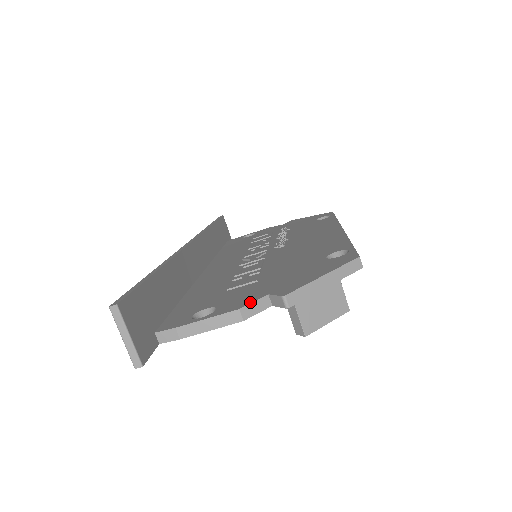
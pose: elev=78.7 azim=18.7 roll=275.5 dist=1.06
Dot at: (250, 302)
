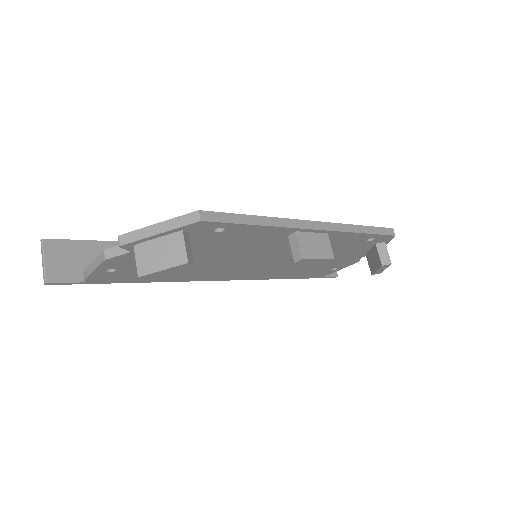
Dot at: (115, 247)
